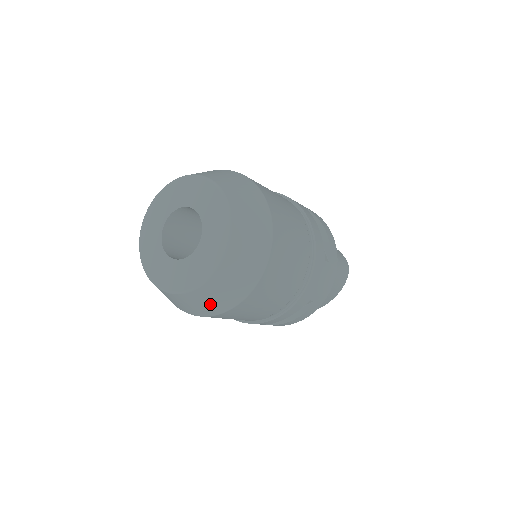
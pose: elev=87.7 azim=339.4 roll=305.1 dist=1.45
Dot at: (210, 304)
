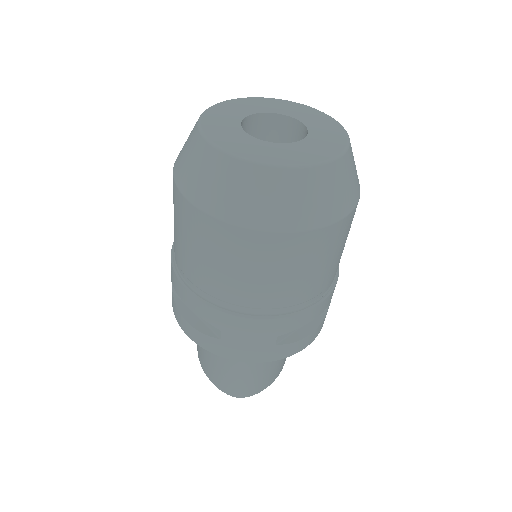
Dot at: (330, 199)
